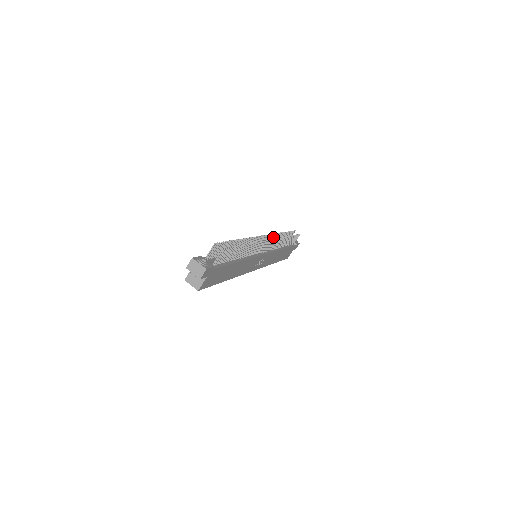
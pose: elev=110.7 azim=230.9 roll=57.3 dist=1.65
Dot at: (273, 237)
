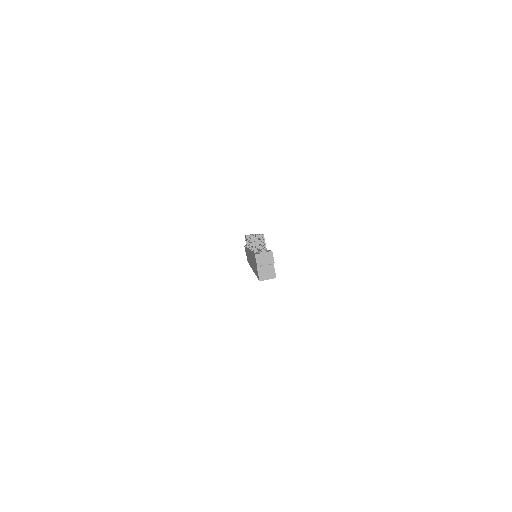
Dot at: occluded
